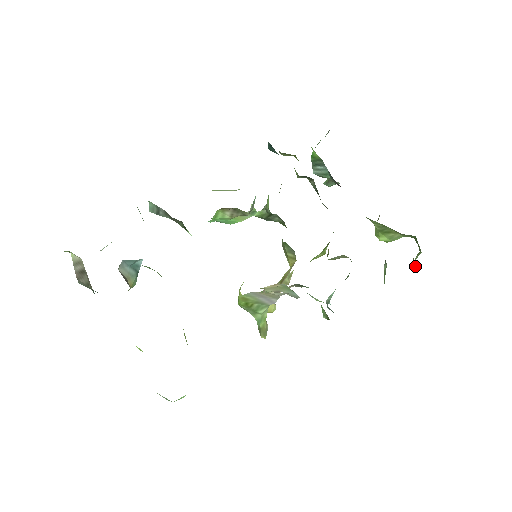
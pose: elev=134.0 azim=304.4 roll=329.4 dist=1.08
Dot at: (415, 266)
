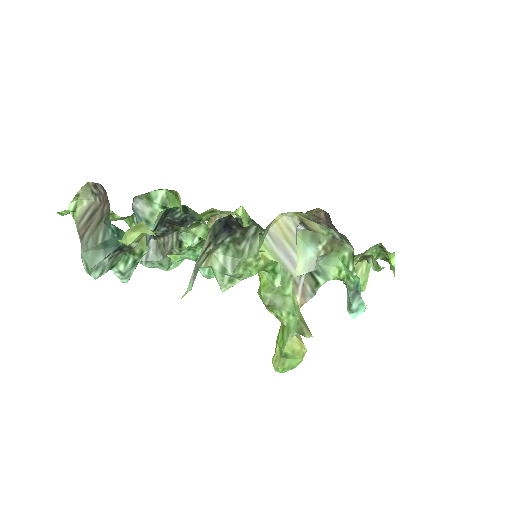
Dot at: (393, 259)
